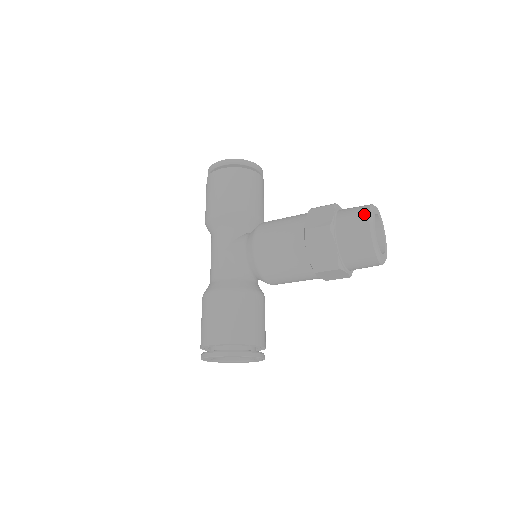
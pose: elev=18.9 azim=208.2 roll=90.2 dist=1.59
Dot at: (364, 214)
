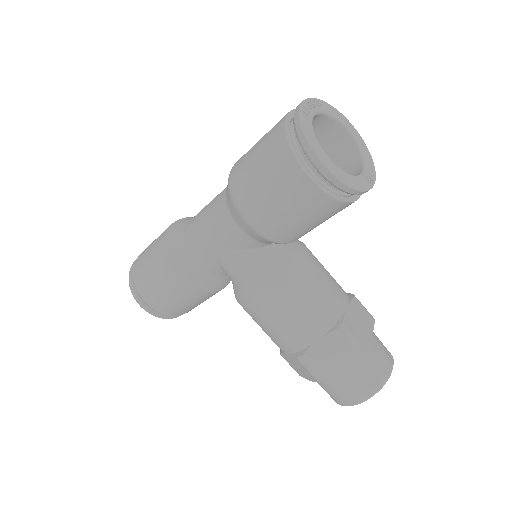
Dot at: (362, 396)
